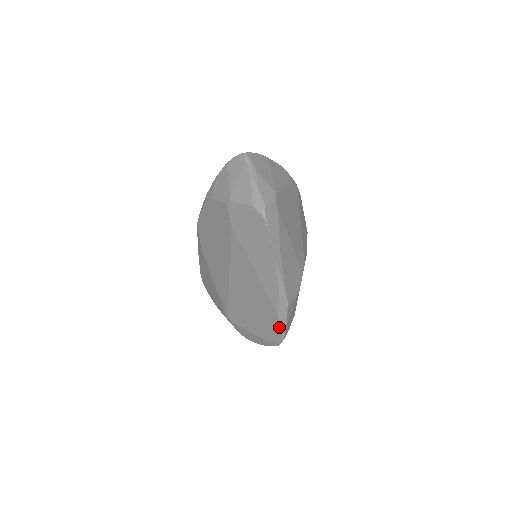
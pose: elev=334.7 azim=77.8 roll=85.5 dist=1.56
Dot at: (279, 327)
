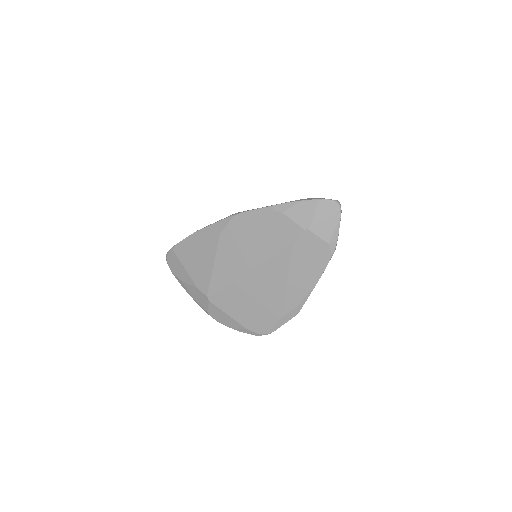
Dot at: (274, 325)
